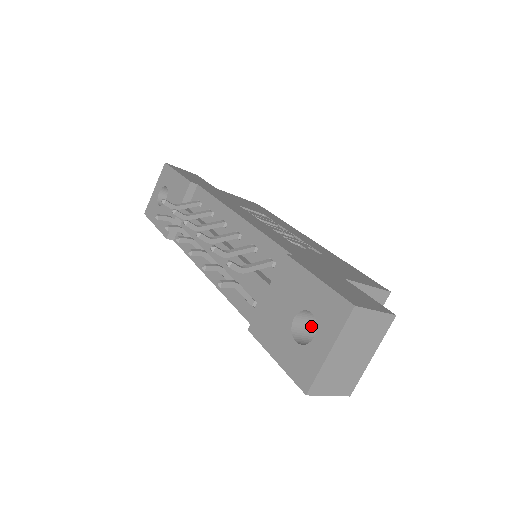
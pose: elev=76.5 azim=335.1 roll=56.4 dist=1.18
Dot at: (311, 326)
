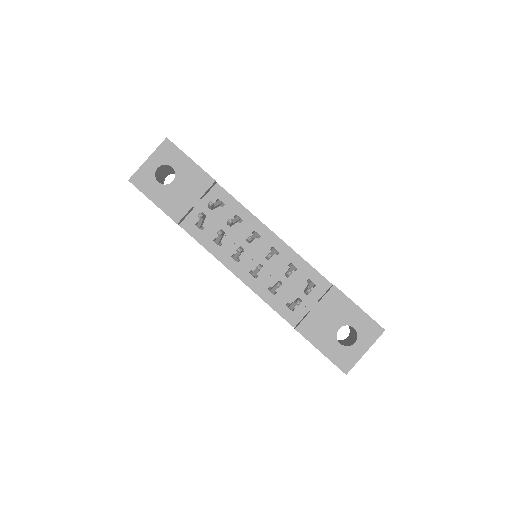
Dot at: occluded
